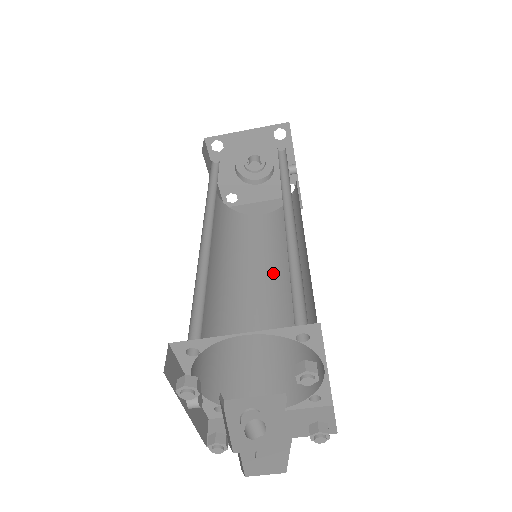
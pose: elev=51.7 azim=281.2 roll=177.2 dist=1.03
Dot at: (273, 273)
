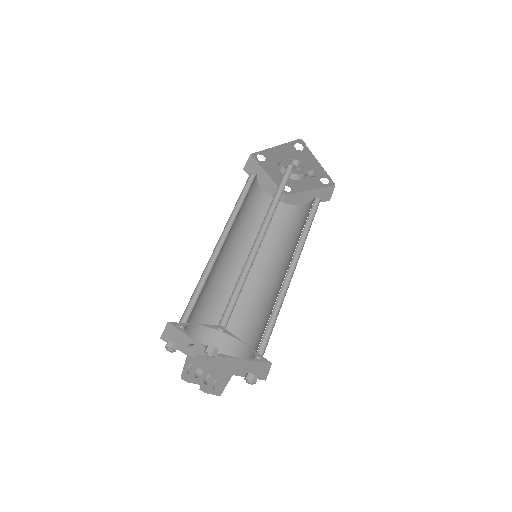
Dot at: (285, 261)
